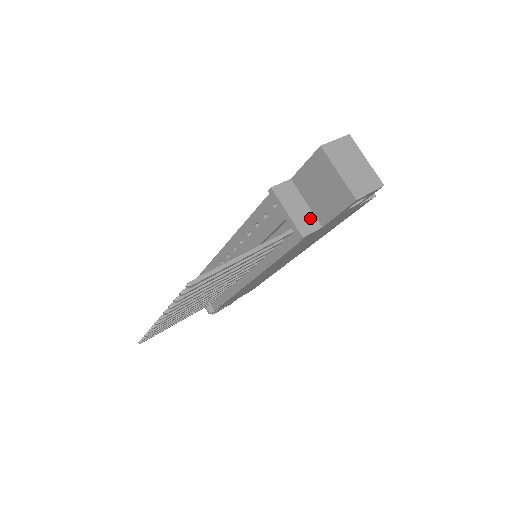
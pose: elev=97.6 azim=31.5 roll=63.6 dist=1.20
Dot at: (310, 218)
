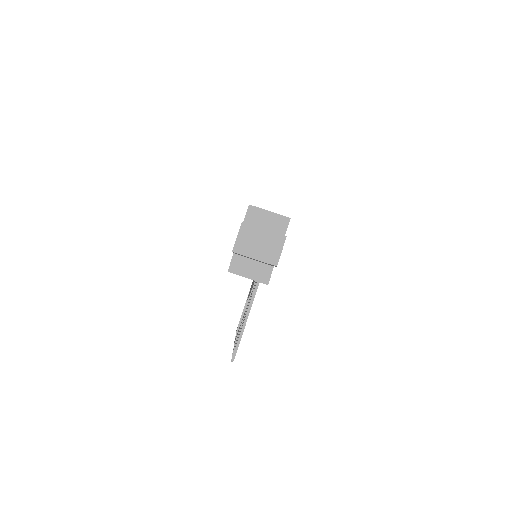
Dot at: (263, 268)
